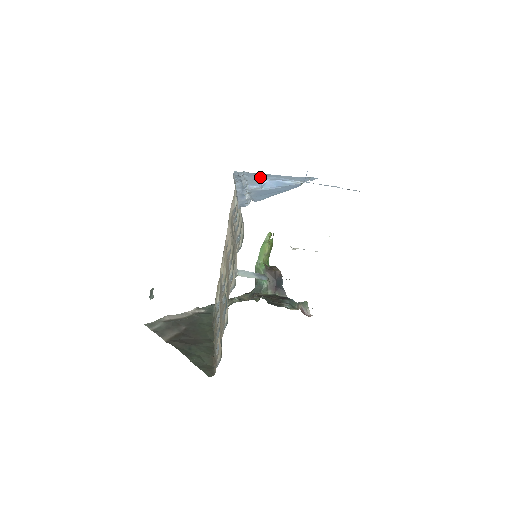
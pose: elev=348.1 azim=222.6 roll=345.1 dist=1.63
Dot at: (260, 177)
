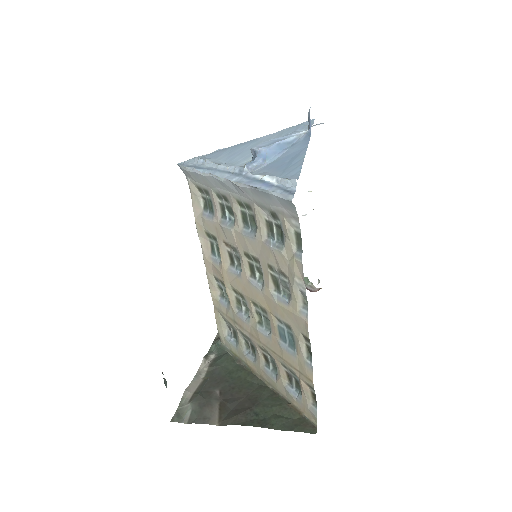
Dot at: (231, 153)
